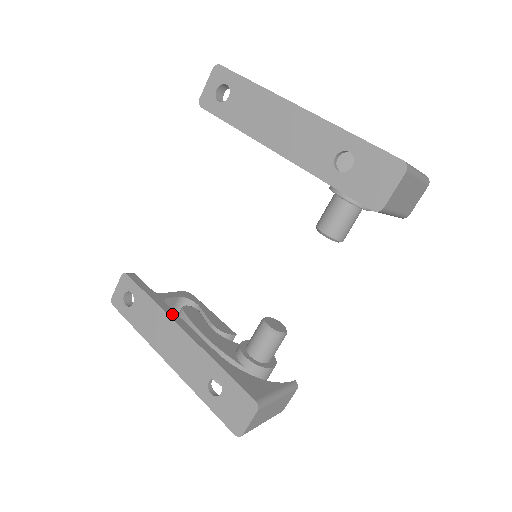
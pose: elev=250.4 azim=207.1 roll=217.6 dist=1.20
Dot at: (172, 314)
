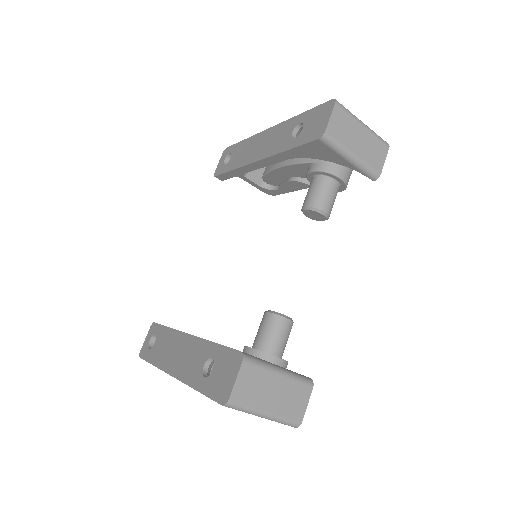
Dot at: occluded
